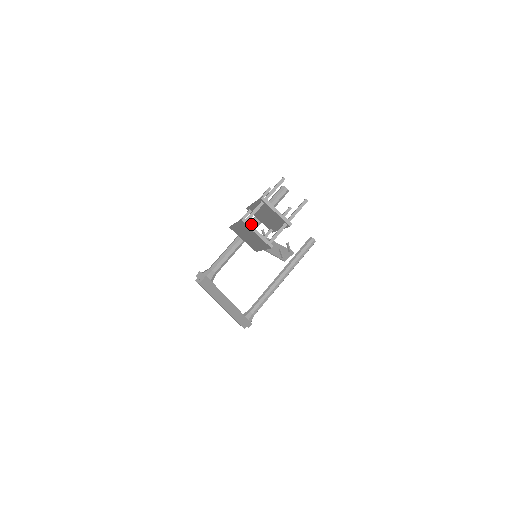
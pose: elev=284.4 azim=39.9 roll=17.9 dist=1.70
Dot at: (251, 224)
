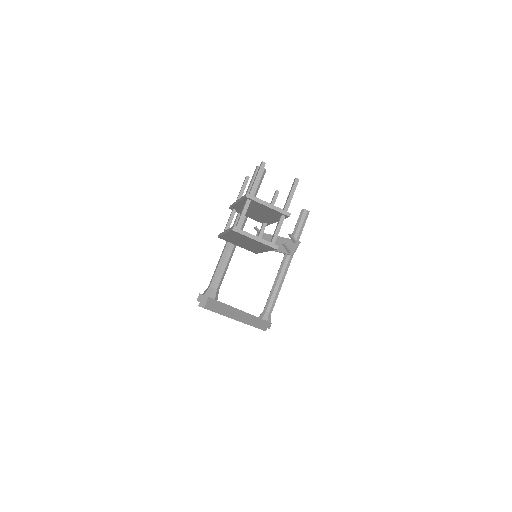
Dot at: occluded
